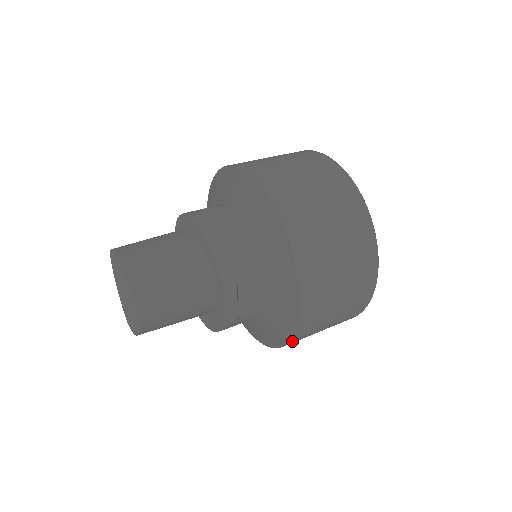
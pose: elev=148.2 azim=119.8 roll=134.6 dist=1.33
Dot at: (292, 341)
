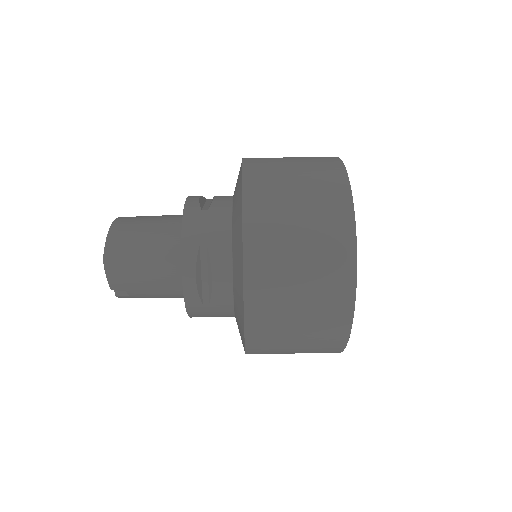
Dot at: (250, 341)
